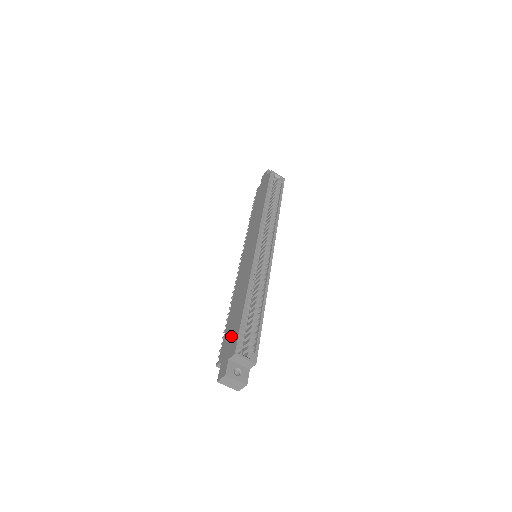
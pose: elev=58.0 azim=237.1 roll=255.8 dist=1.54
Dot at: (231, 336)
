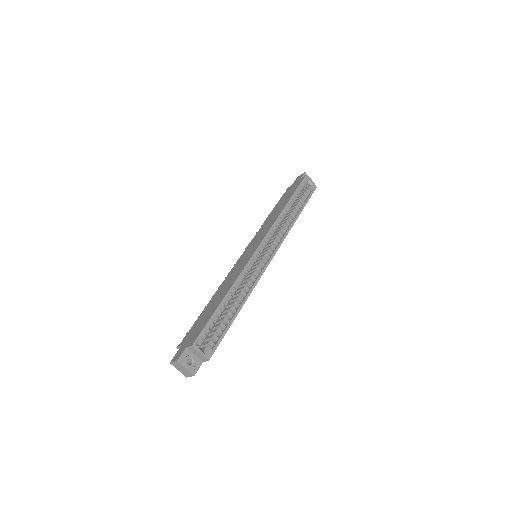
Dot at: (199, 326)
